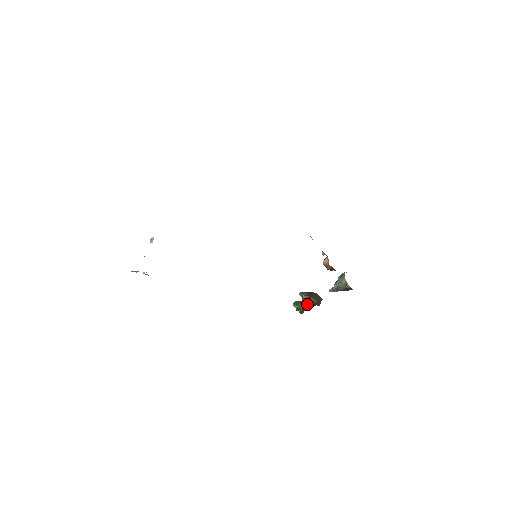
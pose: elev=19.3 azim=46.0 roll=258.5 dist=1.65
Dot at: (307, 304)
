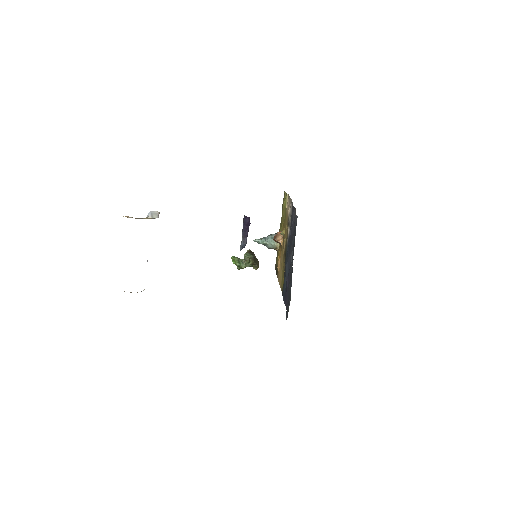
Dot at: (248, 266)
